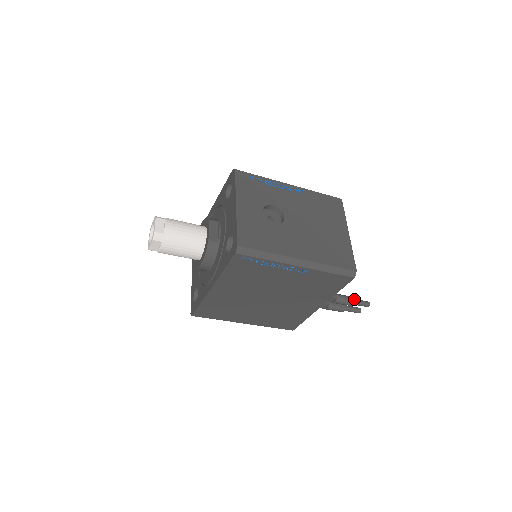
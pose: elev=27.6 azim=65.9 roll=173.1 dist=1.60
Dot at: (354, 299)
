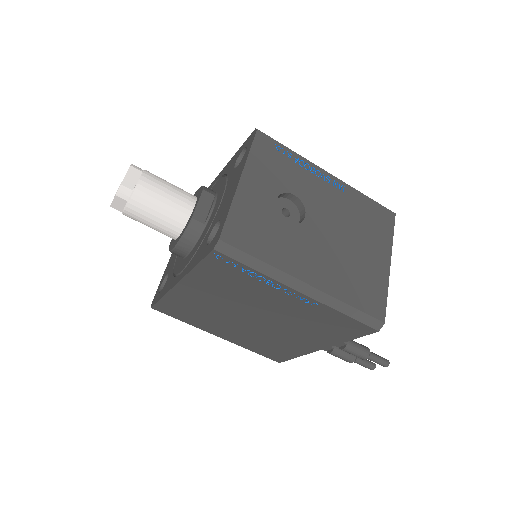
Dot at: (370, 352)
